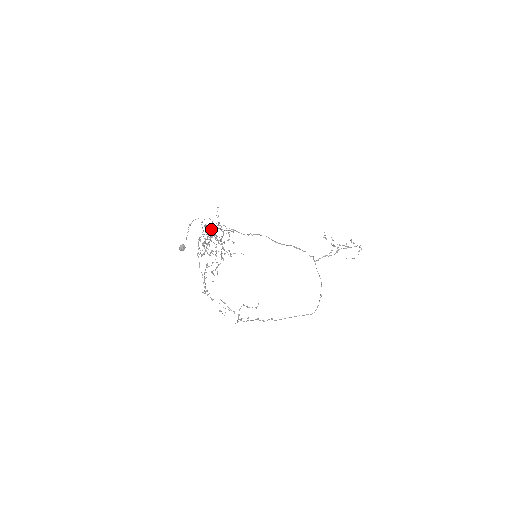
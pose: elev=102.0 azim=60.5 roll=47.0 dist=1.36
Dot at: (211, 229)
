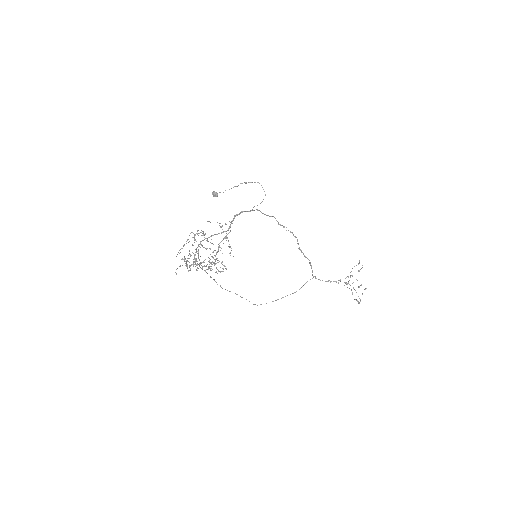
Dot at: occluded
